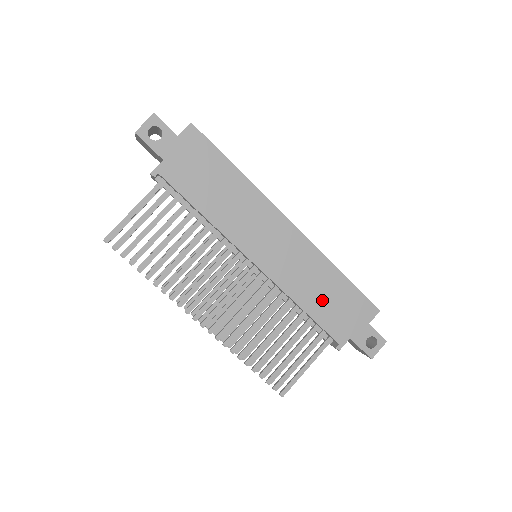
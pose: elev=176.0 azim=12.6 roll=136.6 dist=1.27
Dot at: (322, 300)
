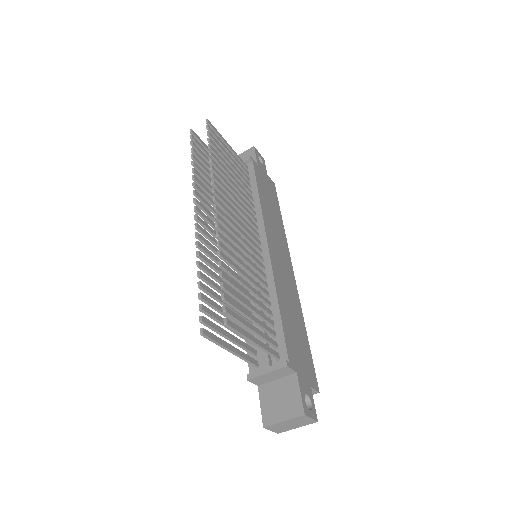
Dot at: (291, 322)
